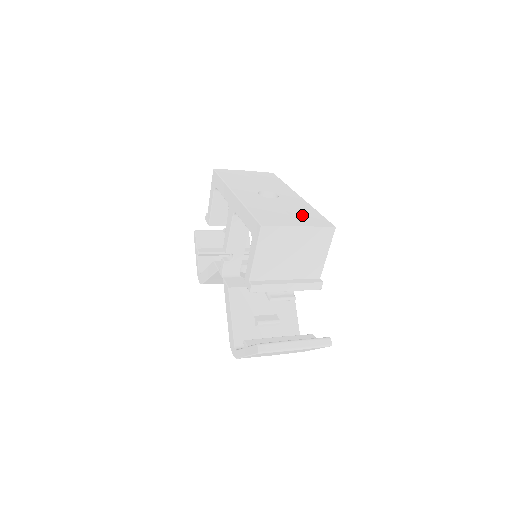
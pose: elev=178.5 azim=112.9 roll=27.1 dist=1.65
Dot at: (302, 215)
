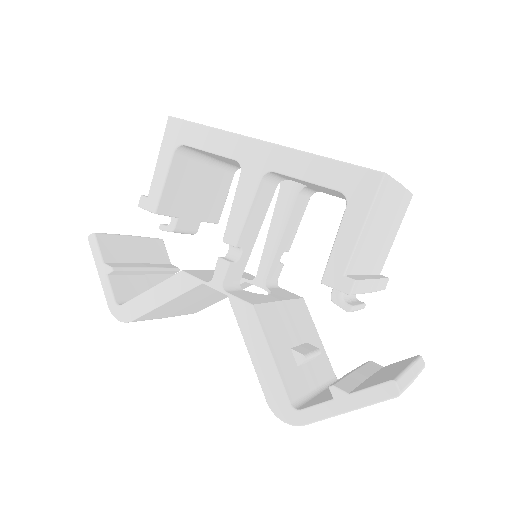
Dot at: occluded
